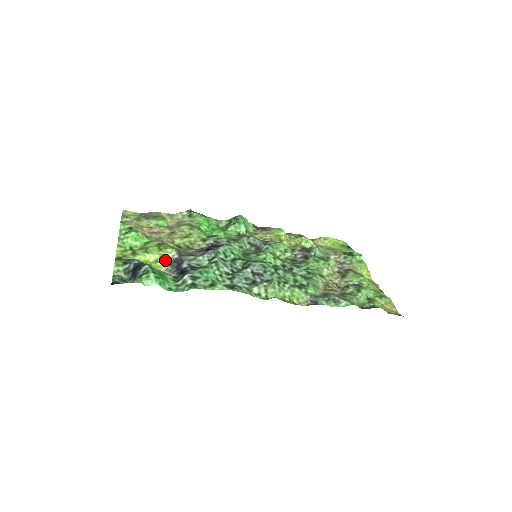
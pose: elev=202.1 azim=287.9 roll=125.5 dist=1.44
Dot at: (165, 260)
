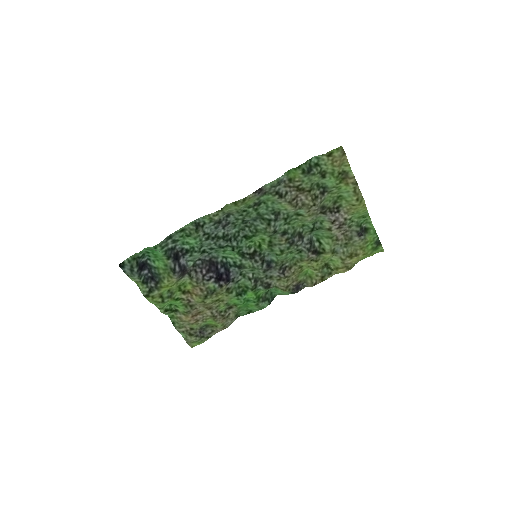
Dot at: (178, 281)
